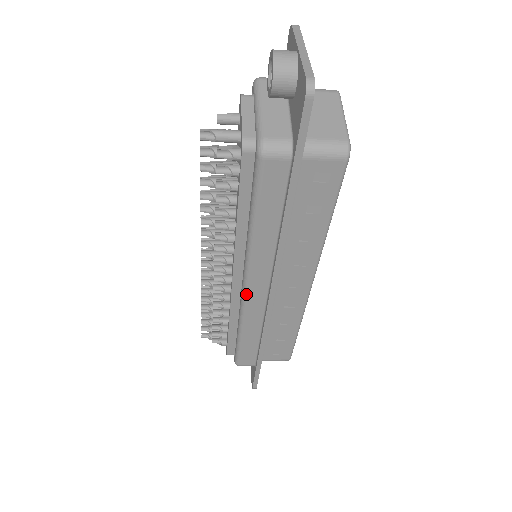
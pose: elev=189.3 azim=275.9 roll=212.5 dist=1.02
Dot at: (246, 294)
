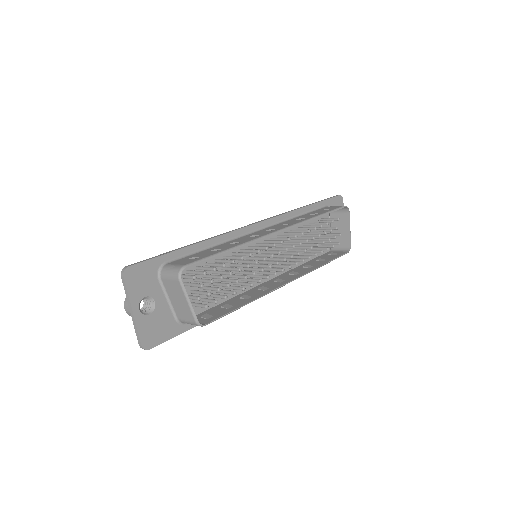
Dot at: occluded
